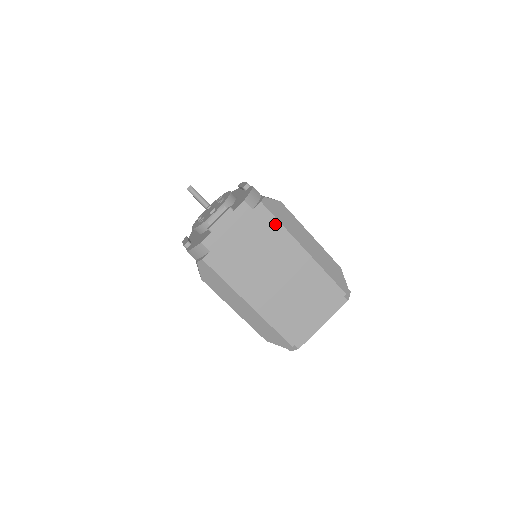
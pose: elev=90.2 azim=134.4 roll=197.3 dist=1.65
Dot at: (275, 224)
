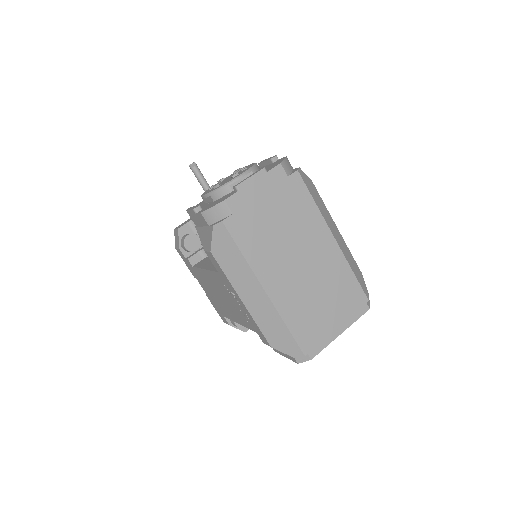
Dot at: (308, 200)
